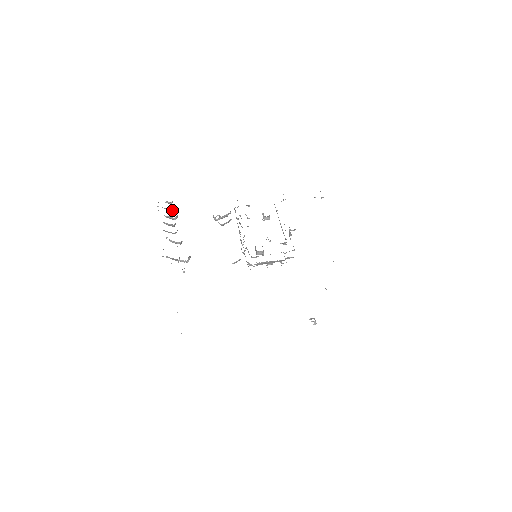
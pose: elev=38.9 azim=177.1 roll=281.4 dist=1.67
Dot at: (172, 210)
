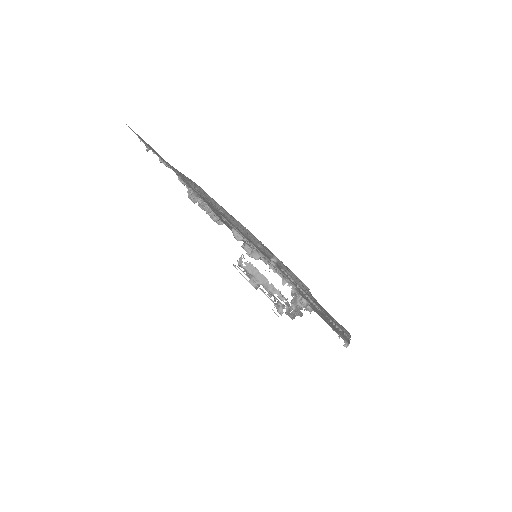
Dot at: occluded
